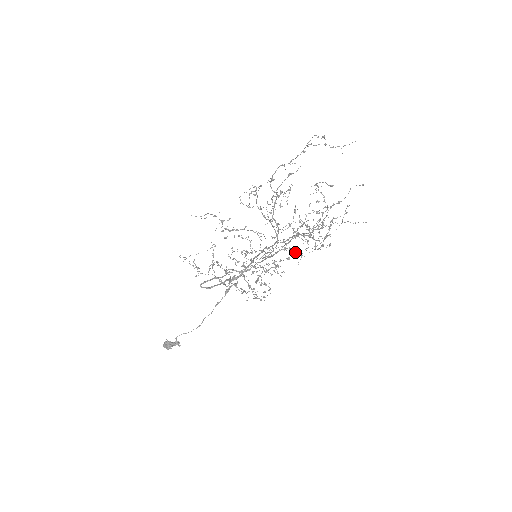
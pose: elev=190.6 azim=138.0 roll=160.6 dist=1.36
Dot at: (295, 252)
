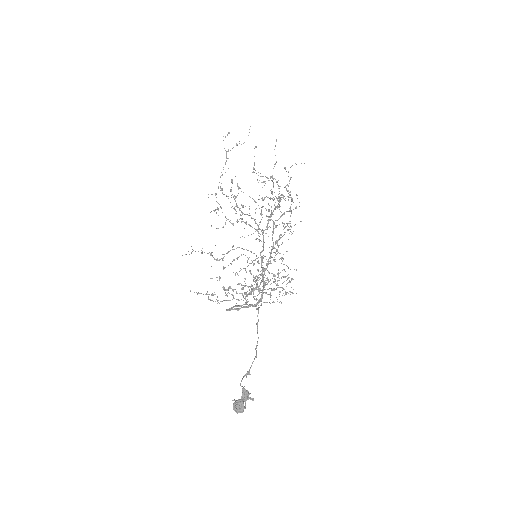
Dot at: occluded
